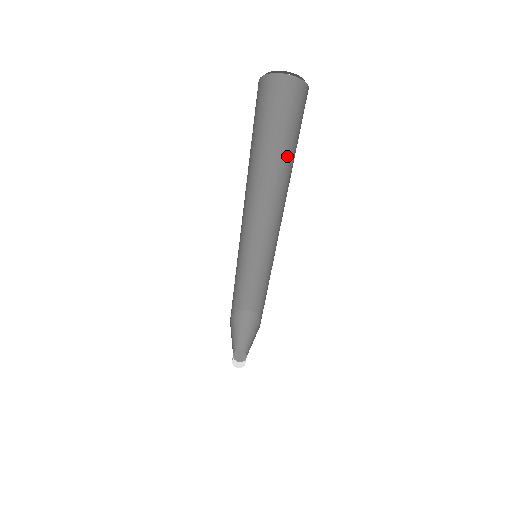
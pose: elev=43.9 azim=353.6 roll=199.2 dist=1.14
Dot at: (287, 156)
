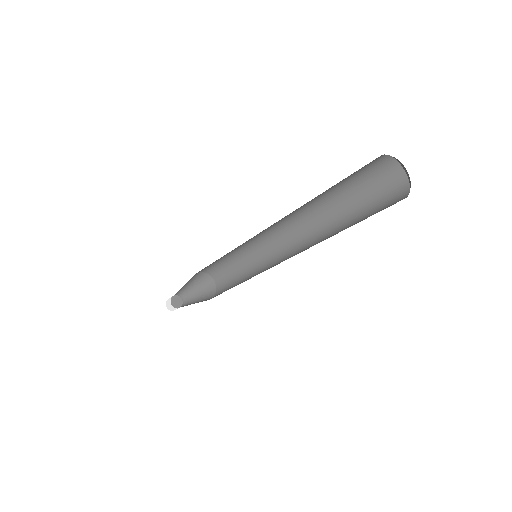
Dot at: (346, 215)
